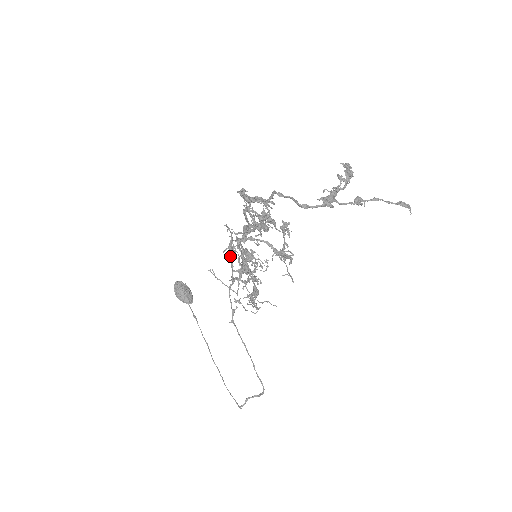
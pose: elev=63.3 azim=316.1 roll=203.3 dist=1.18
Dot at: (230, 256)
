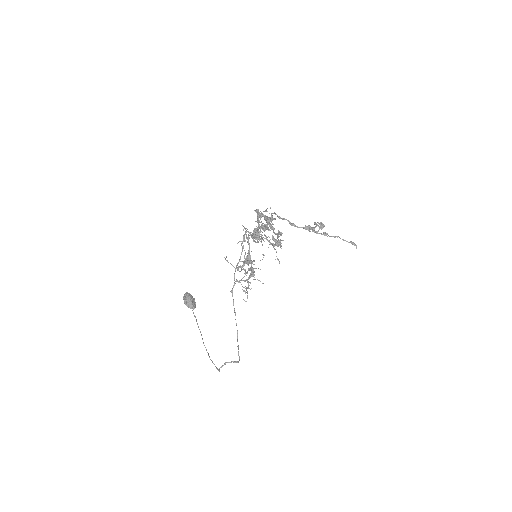
Dot at: occluded
